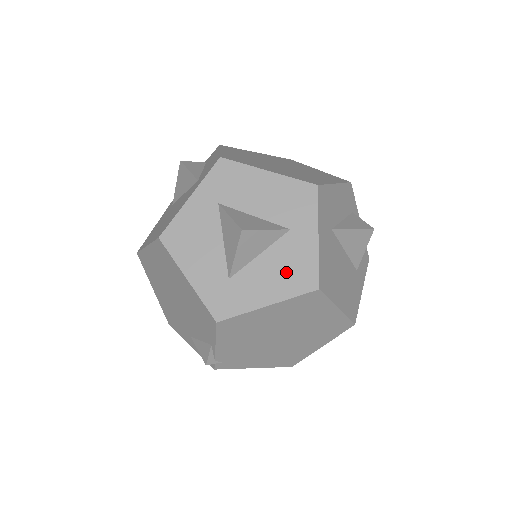
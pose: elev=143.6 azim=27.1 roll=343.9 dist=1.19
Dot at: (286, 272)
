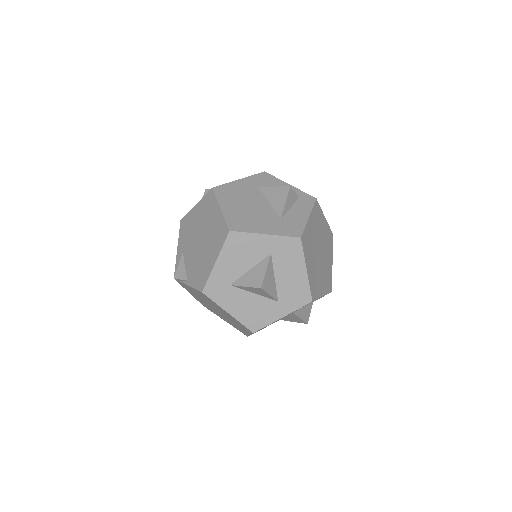
Dot at: (253, 312)
